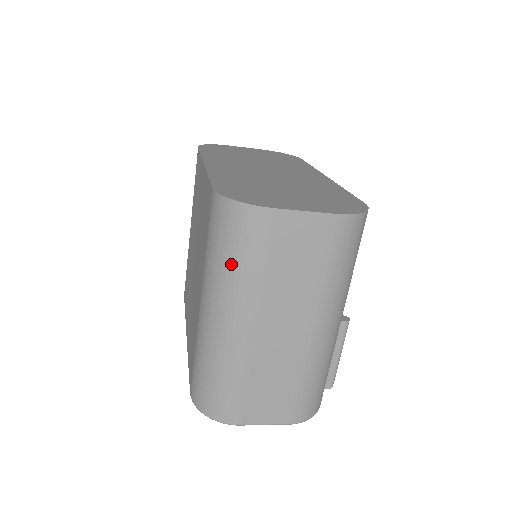
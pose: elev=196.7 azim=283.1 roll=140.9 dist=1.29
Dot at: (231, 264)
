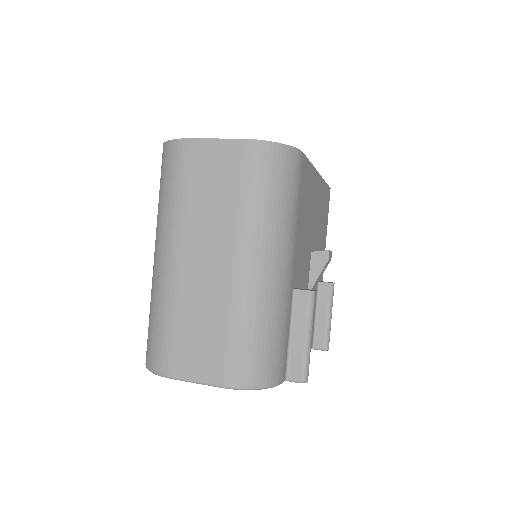
Dot at: (163, 198)
